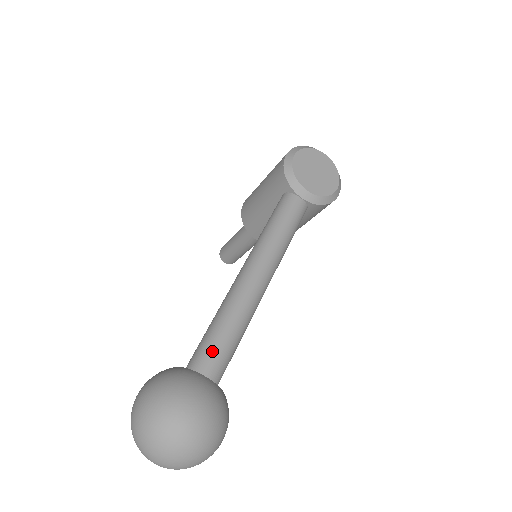
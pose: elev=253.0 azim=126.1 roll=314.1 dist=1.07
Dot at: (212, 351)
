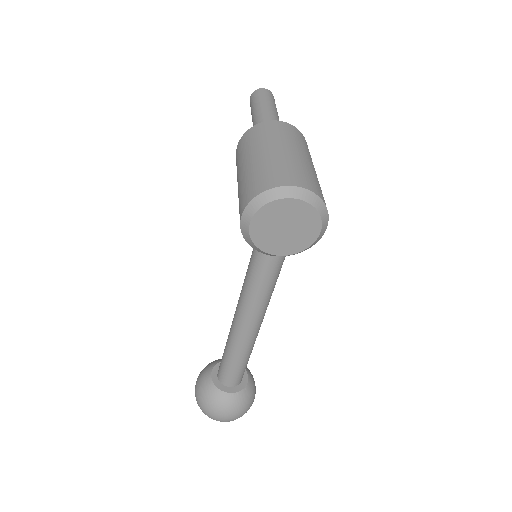
Dot at: (229, 375)
